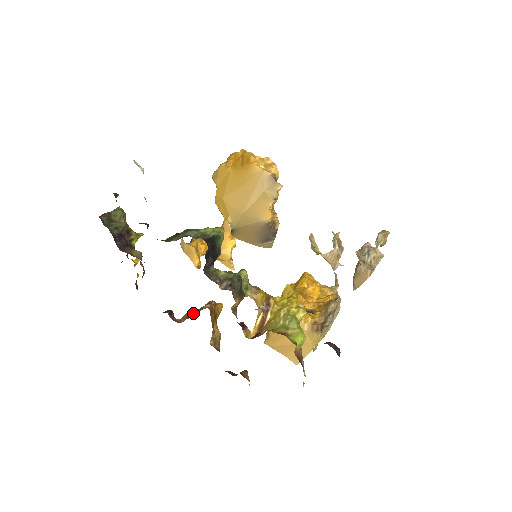
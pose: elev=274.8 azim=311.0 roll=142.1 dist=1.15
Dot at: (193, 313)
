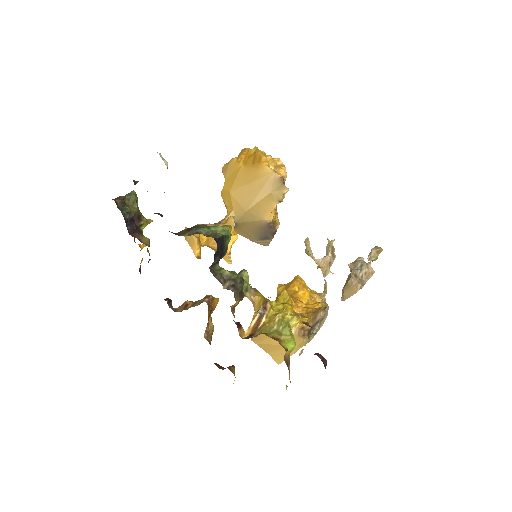
Dot at: (191, 305)
